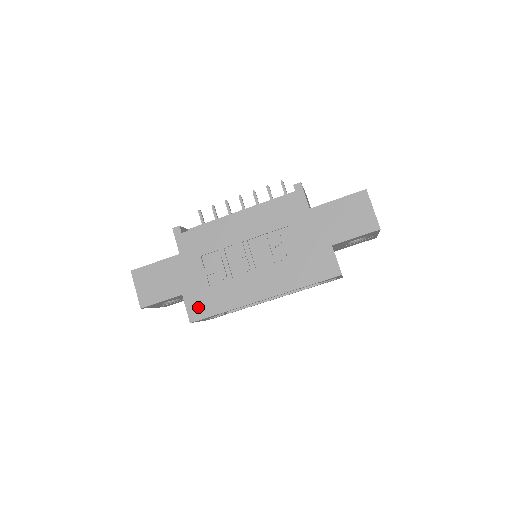
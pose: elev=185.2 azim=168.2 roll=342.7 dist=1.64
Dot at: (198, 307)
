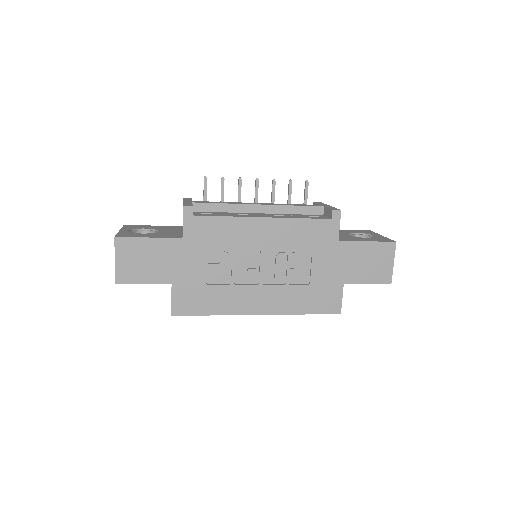
Dot at: (186, 302)
